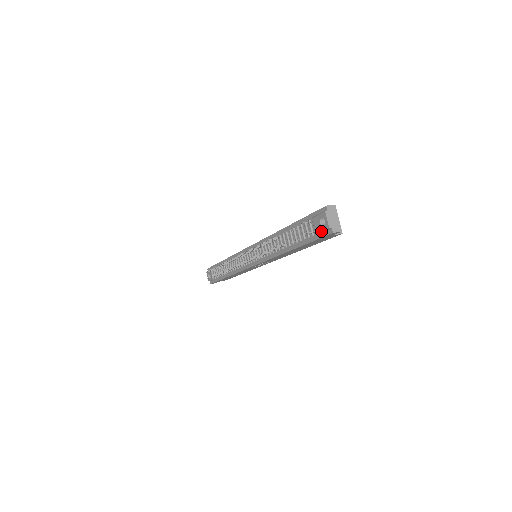
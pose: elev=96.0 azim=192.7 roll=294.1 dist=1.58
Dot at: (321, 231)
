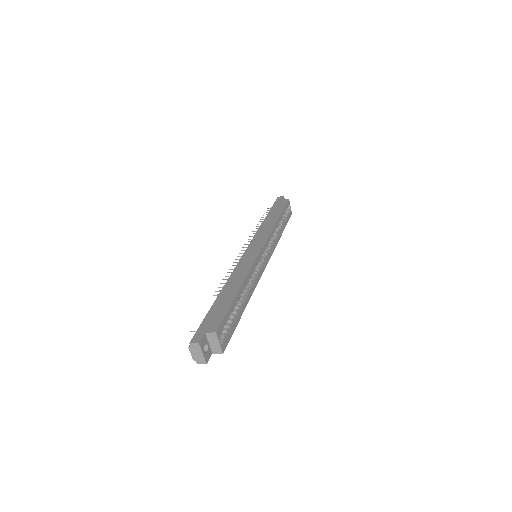
Dot at: occluded
